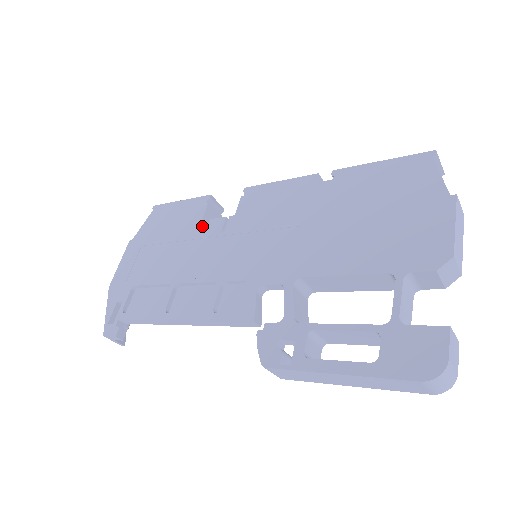
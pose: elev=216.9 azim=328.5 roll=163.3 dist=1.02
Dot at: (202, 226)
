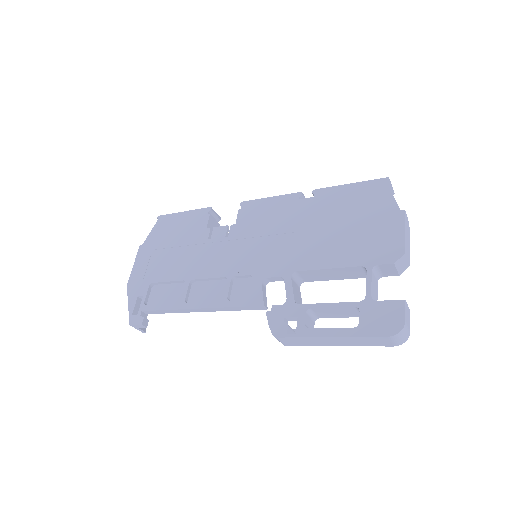
Dot at: (207, 233)
